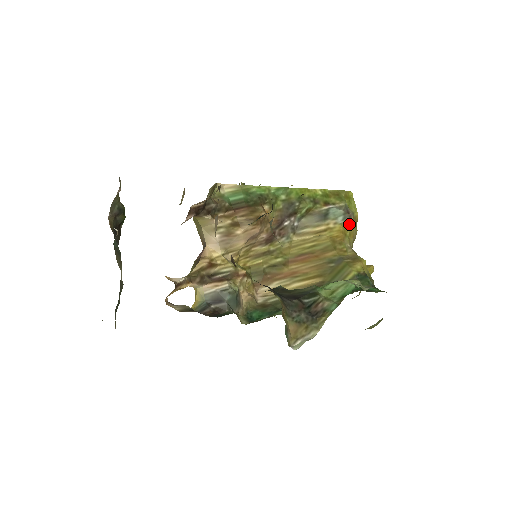
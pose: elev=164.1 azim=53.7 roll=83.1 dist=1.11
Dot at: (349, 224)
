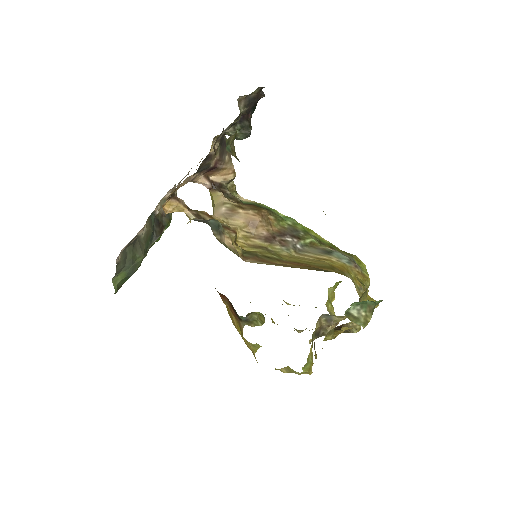
Dot at: (355, 272)
